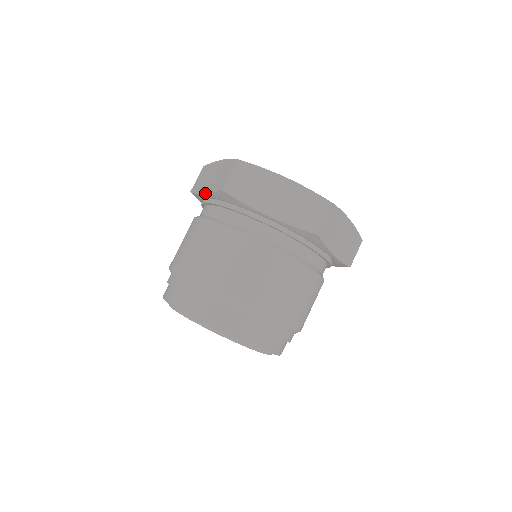
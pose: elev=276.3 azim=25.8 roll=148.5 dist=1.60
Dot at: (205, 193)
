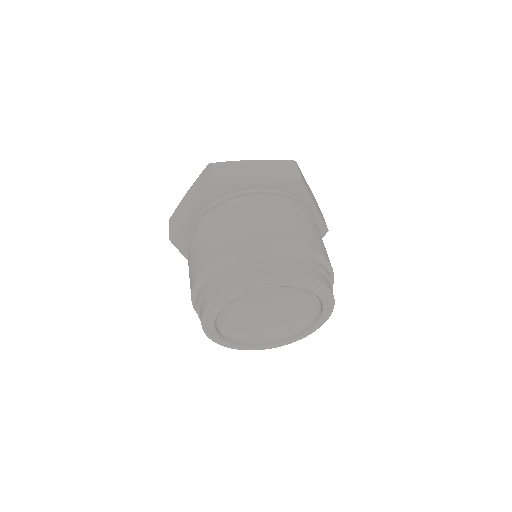
Dot at: (192, 210)
